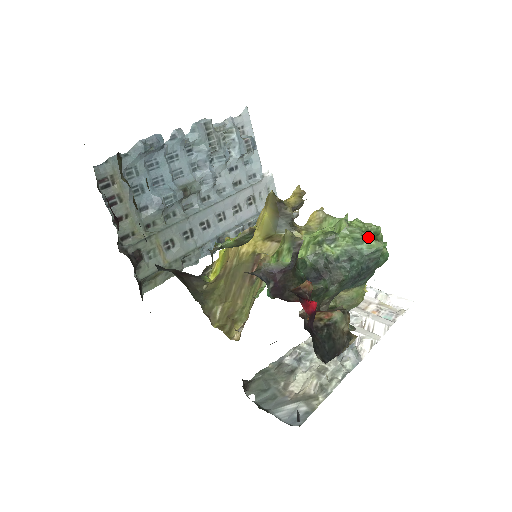
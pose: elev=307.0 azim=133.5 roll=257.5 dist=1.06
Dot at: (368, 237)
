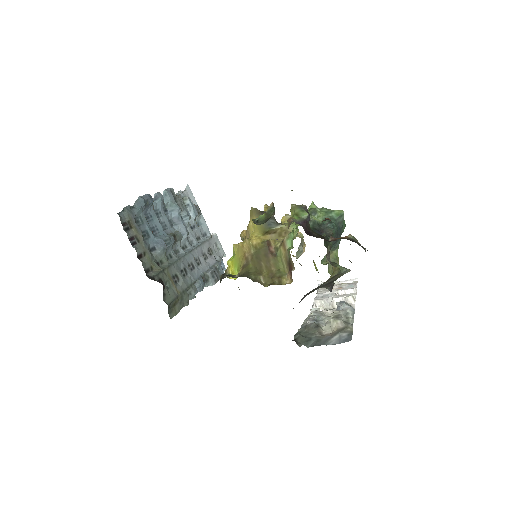
Dot at: (332, 210)
